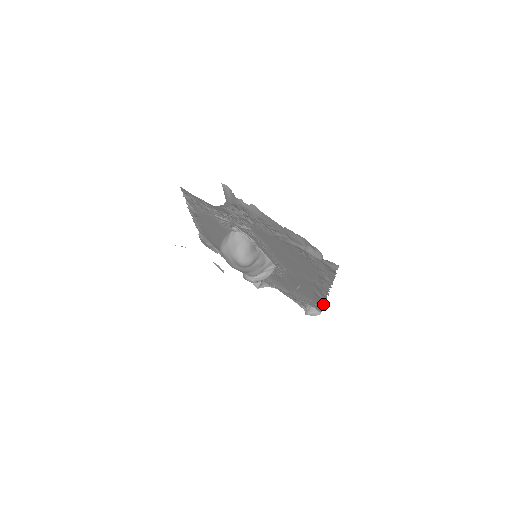
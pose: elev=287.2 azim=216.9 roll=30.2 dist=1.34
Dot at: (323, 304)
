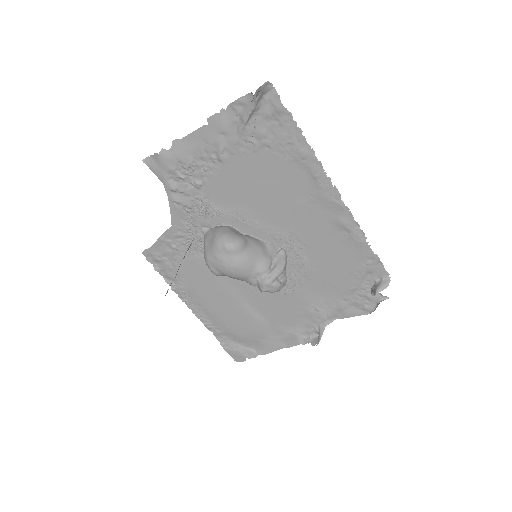
Dot at: (365, 239)
